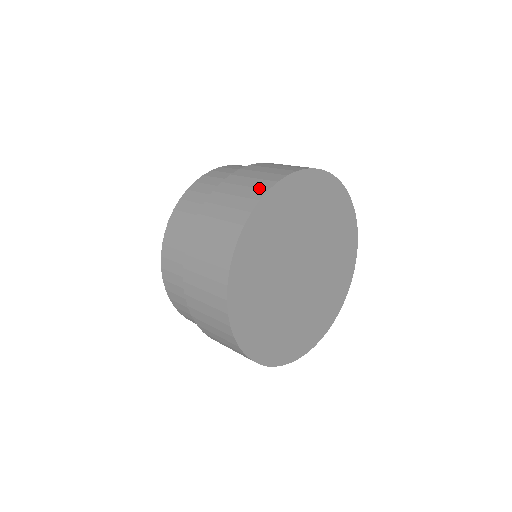
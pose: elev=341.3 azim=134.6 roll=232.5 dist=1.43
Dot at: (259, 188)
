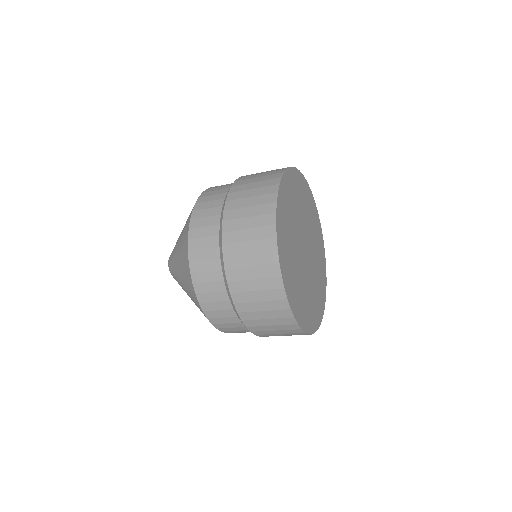
Dot at: occluded
